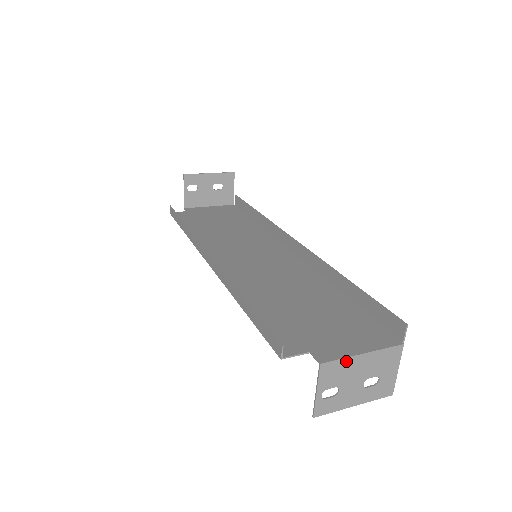
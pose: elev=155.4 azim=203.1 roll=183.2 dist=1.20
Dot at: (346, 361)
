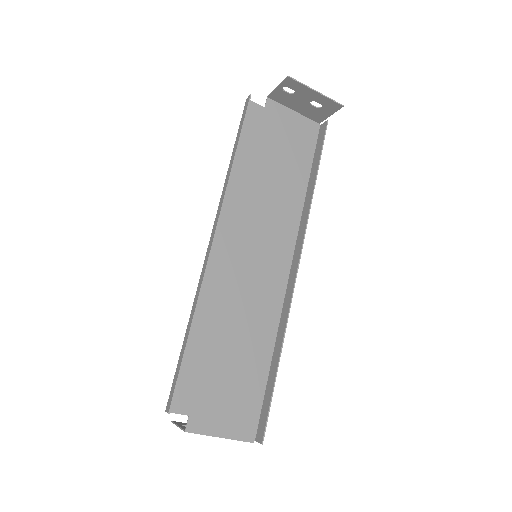
Dot at: (205, 434)
